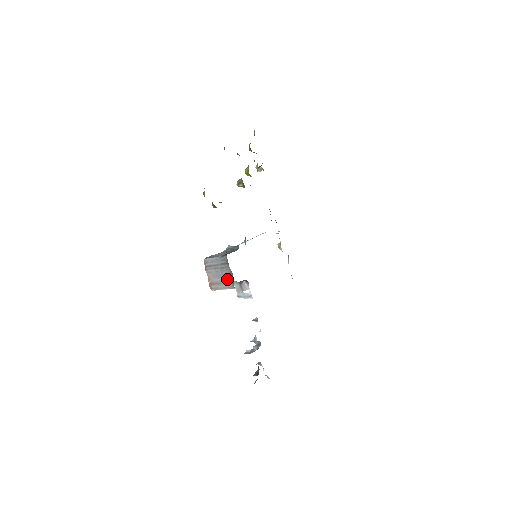
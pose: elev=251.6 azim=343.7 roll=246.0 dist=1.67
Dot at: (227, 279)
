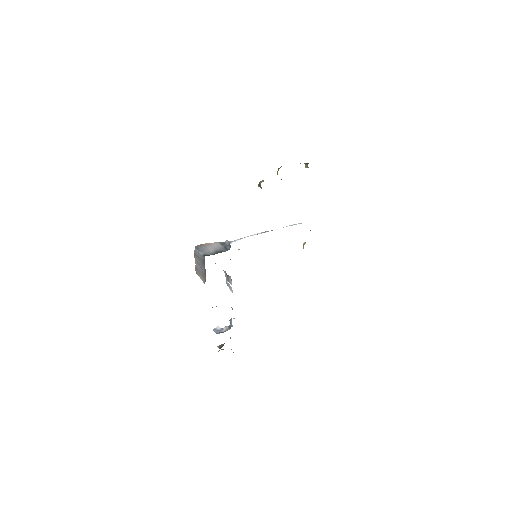
Dot at: (203, 275)
